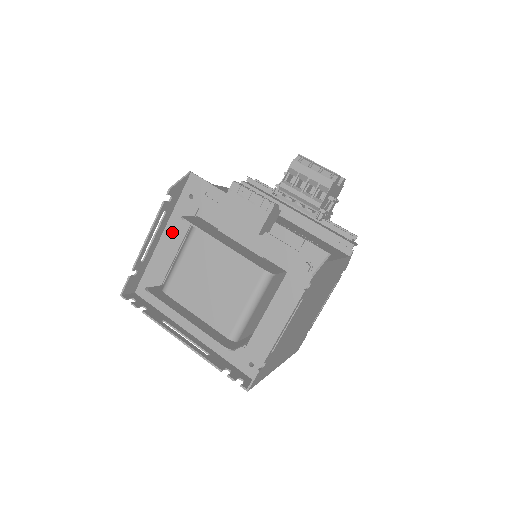
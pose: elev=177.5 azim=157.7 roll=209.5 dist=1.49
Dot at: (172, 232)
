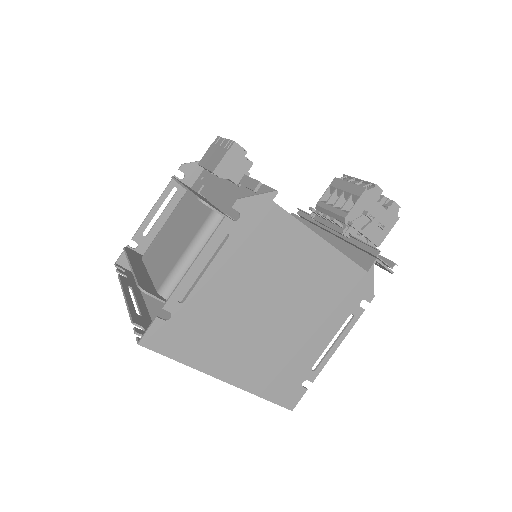
Dot at: occluded
